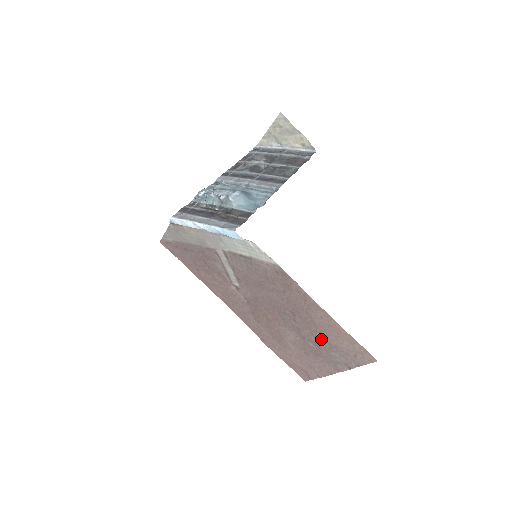
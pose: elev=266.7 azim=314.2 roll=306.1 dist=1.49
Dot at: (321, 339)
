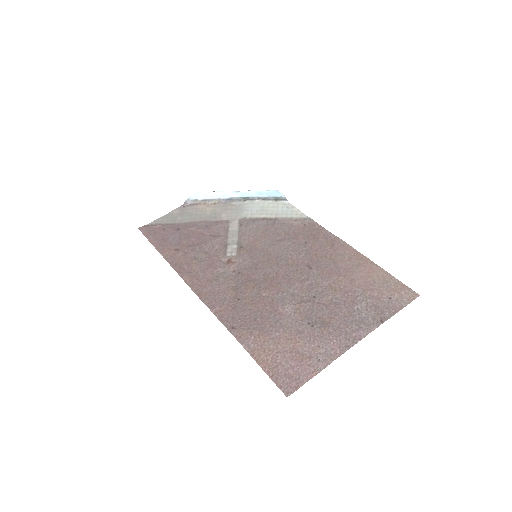
Dot at: (342, 289)
